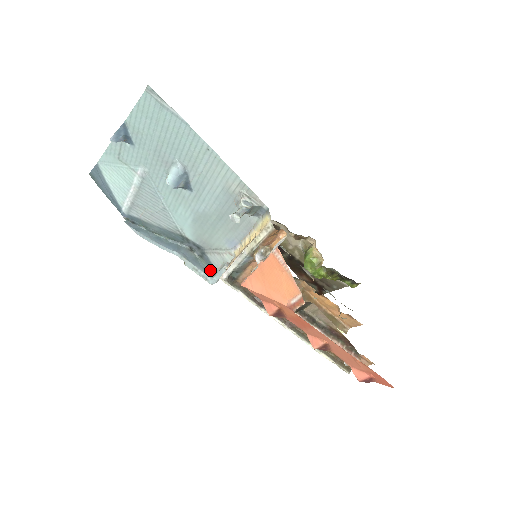
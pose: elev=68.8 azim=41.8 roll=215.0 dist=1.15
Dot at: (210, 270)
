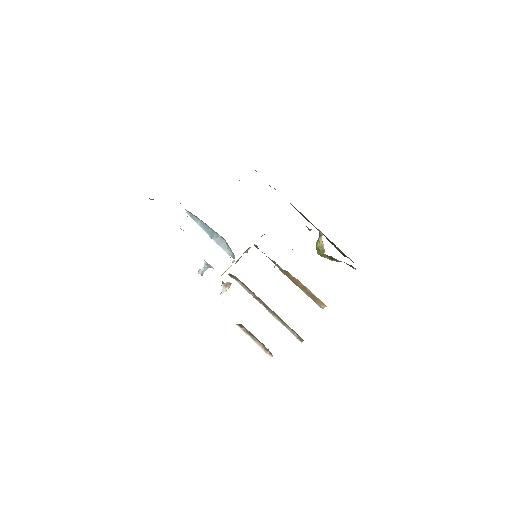
Dot at: (233, 254)
